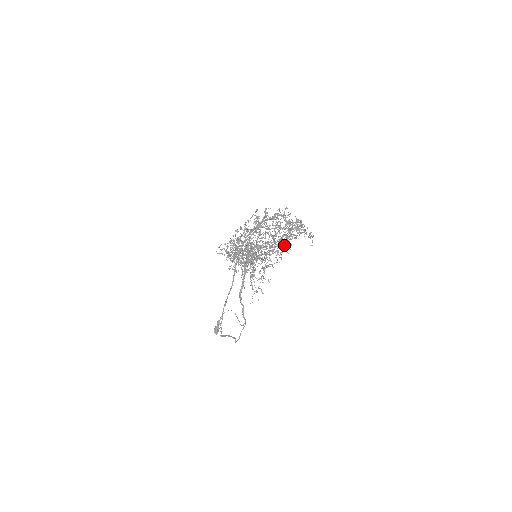
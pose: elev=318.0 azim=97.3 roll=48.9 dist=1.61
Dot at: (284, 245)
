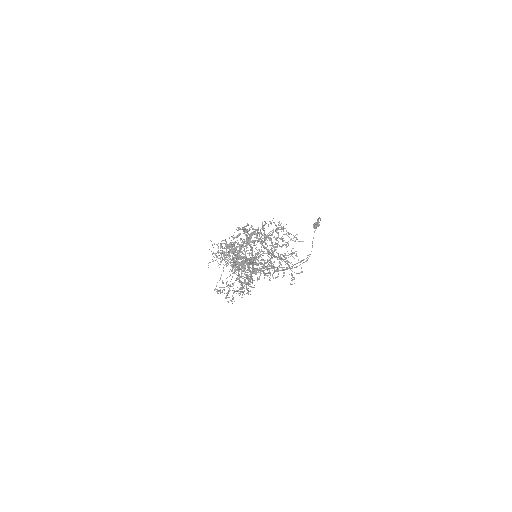
Dot at: (242, 288)
